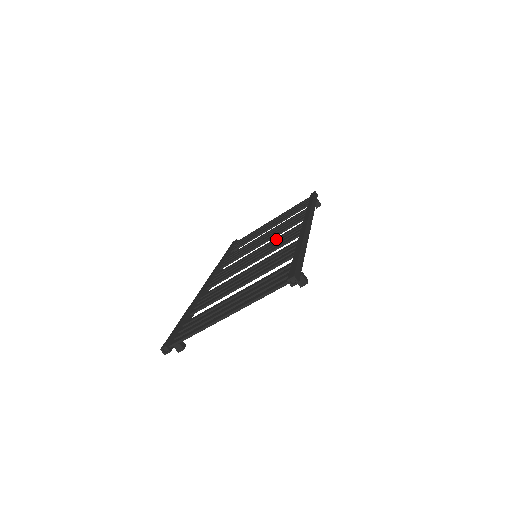
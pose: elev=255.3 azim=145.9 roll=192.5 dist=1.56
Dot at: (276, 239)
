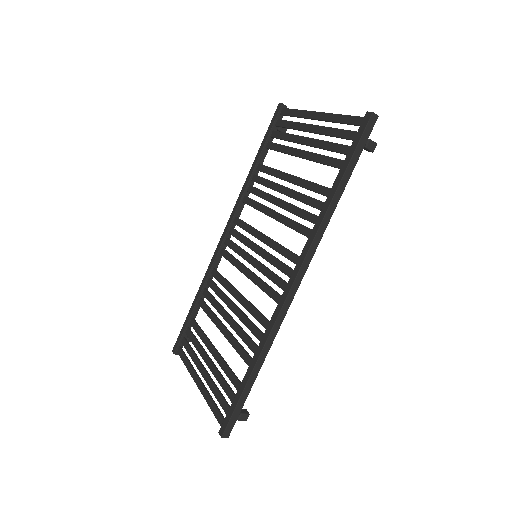
Dot at: occluded
